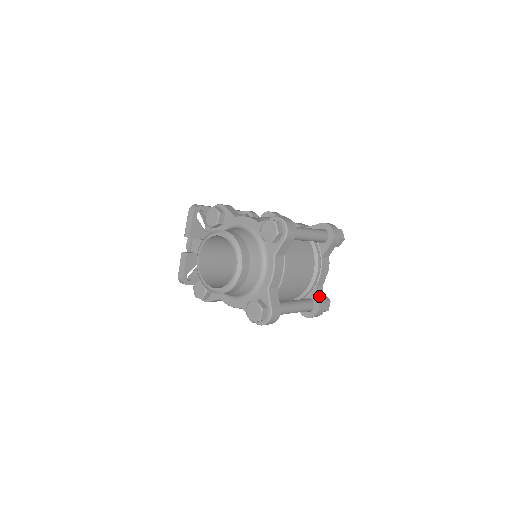
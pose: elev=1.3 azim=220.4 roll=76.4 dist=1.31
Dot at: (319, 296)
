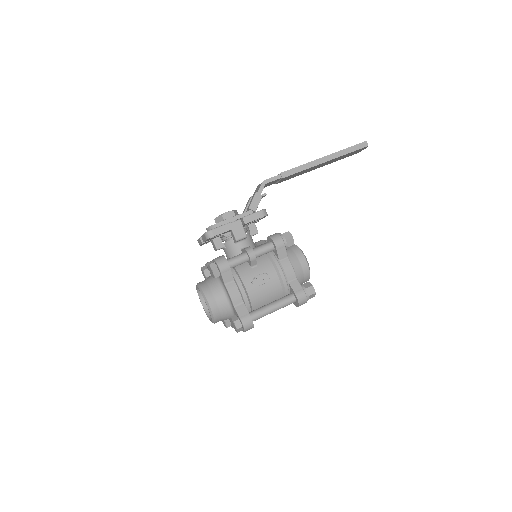
Dot at: occluded
